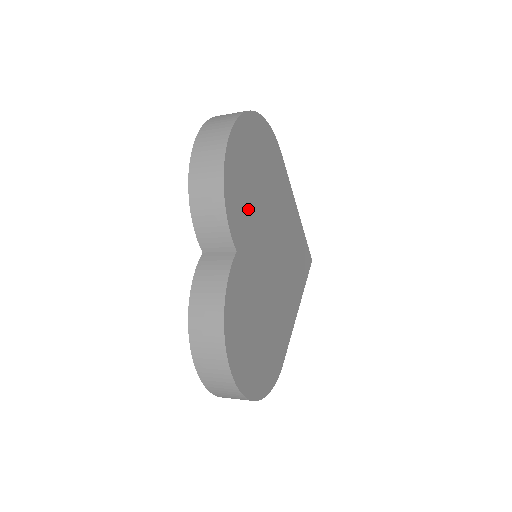
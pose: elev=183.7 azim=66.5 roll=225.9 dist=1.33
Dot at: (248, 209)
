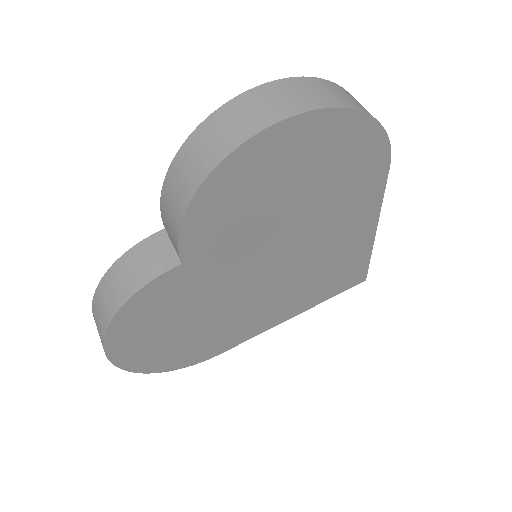
Dot at: (242, 225)
